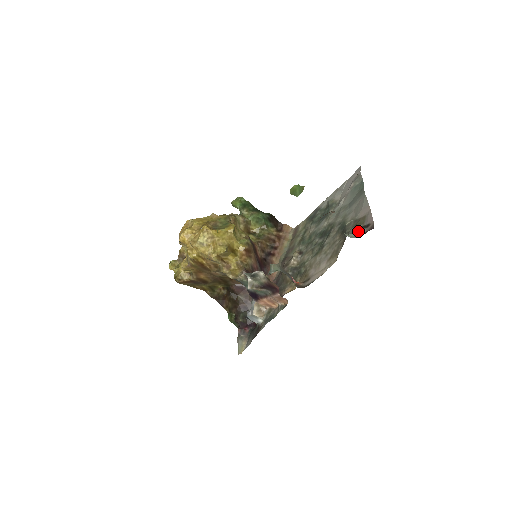
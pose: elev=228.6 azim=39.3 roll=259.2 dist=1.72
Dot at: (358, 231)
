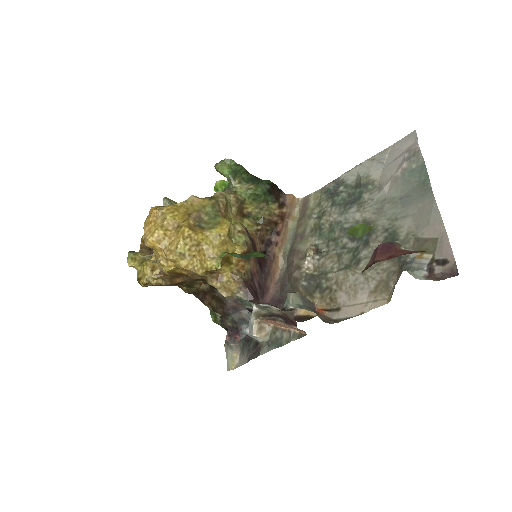
Dot at: (428, 268)
